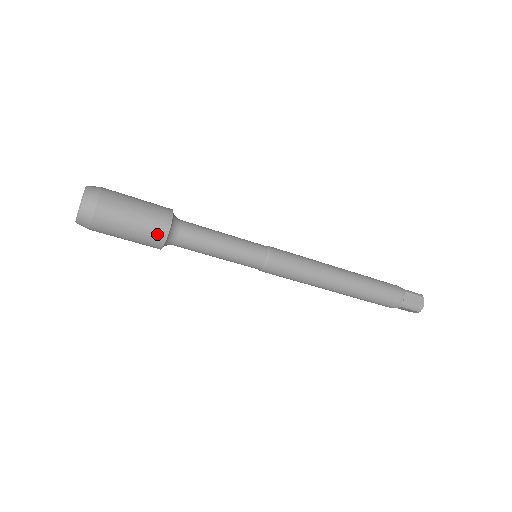
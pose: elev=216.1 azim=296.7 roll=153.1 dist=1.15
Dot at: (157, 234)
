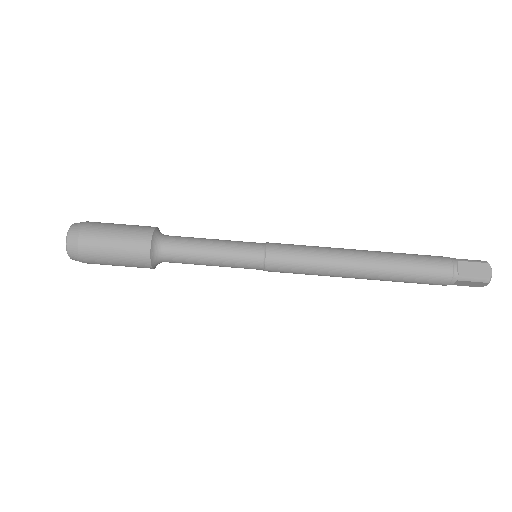
Dot at: (146, 227)
